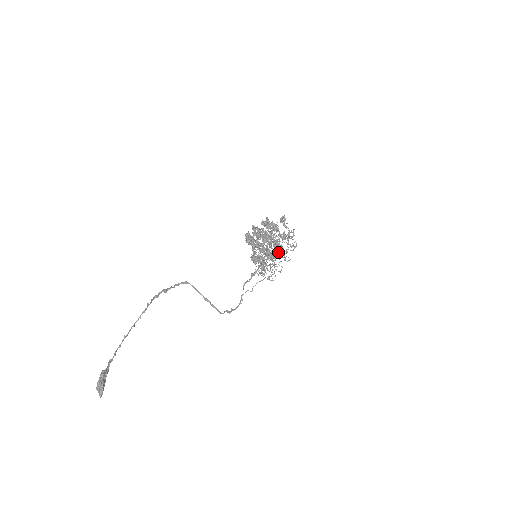
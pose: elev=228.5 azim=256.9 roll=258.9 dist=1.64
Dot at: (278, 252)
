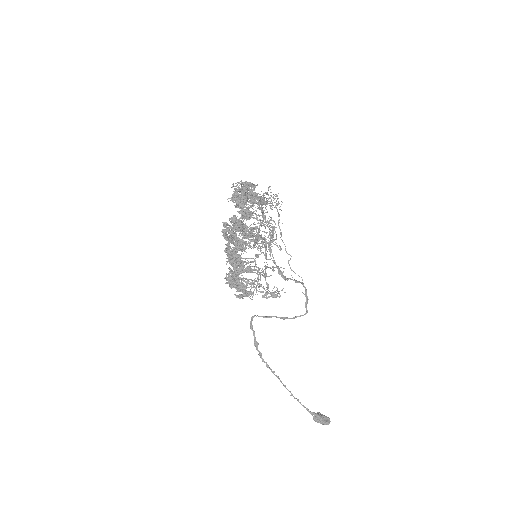
Dot at: occluded
